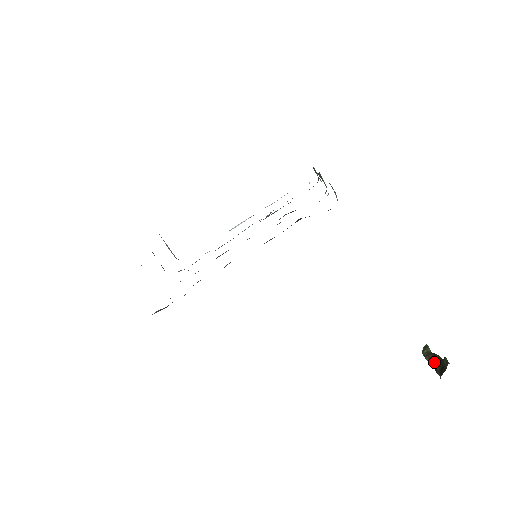
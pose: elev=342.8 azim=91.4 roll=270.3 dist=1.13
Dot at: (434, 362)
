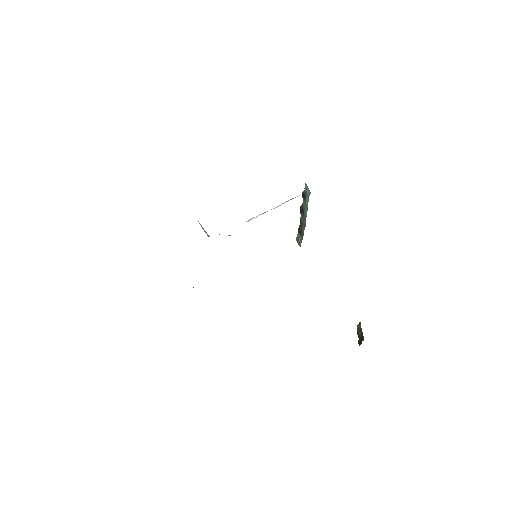
Dot at: (359, 336)
